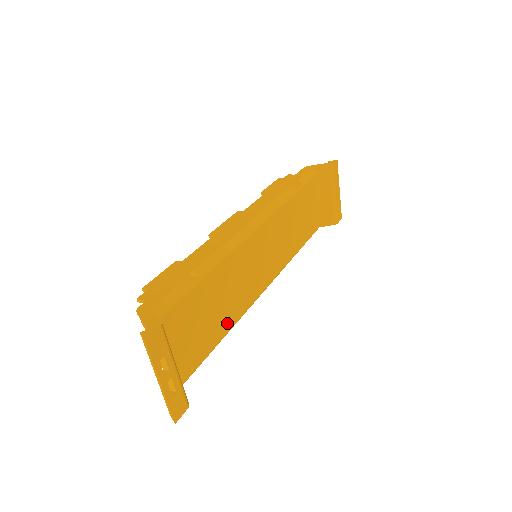
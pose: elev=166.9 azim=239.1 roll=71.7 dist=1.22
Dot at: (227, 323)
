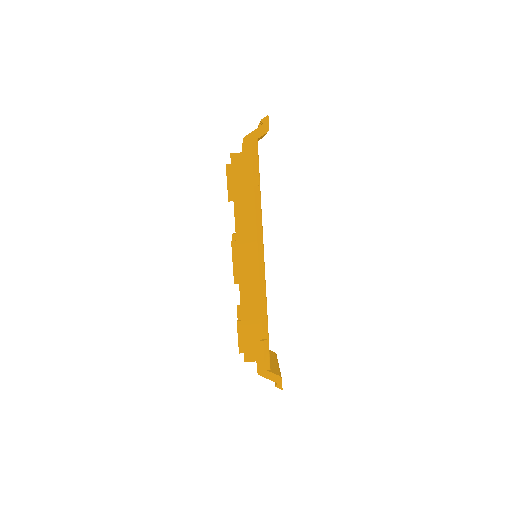
Dot at: occluded
